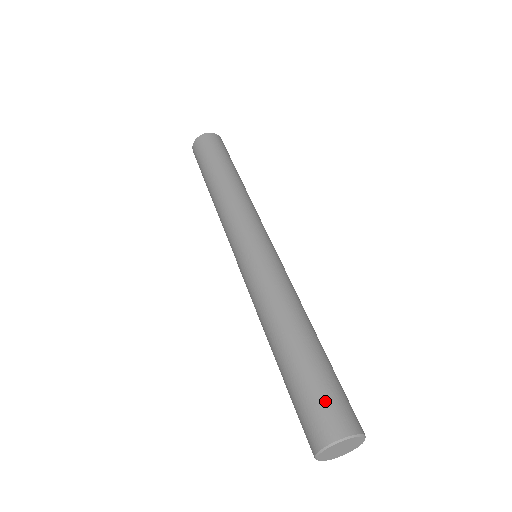
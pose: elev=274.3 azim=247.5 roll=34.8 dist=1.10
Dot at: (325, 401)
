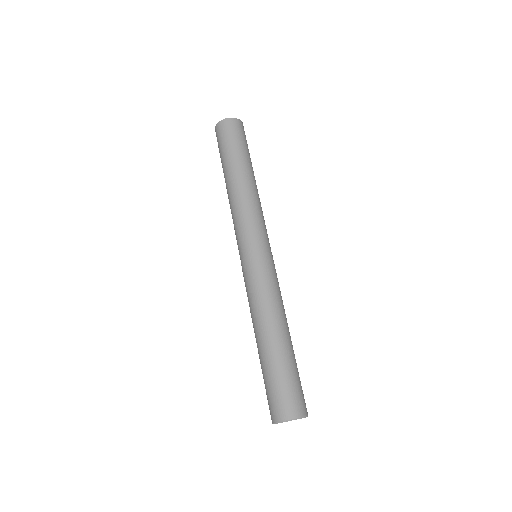
Dot at: (282, 393)
